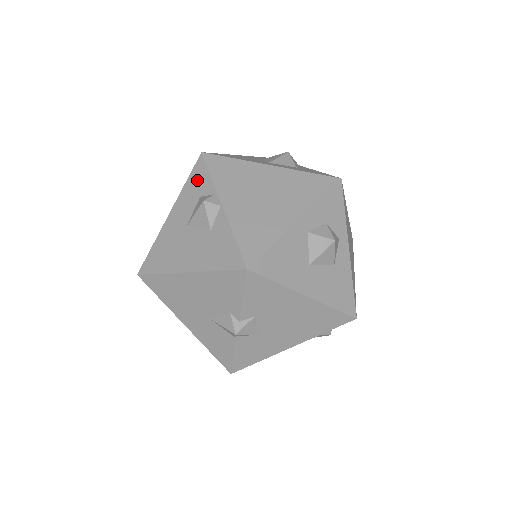
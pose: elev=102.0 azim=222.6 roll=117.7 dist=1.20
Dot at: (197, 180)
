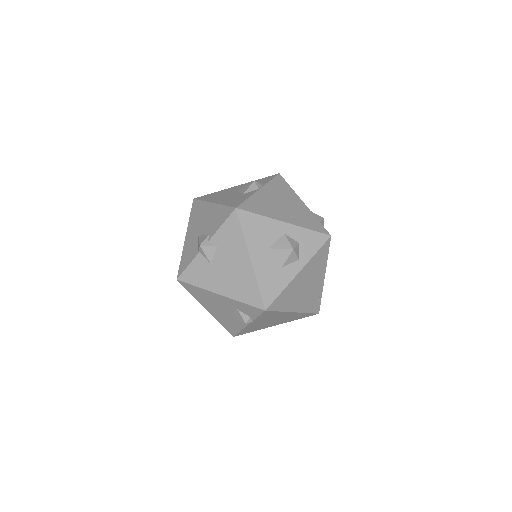
Dot at: (264, 180)
